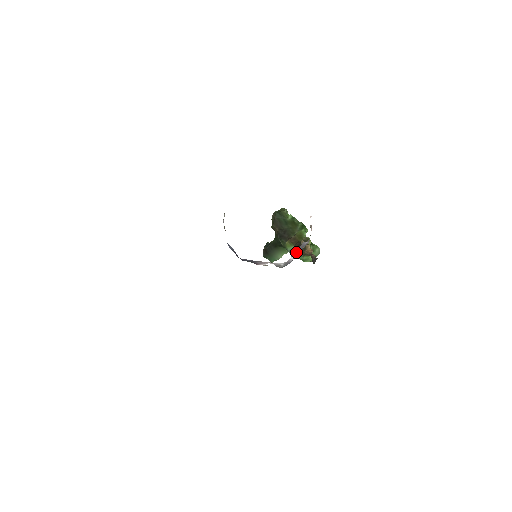
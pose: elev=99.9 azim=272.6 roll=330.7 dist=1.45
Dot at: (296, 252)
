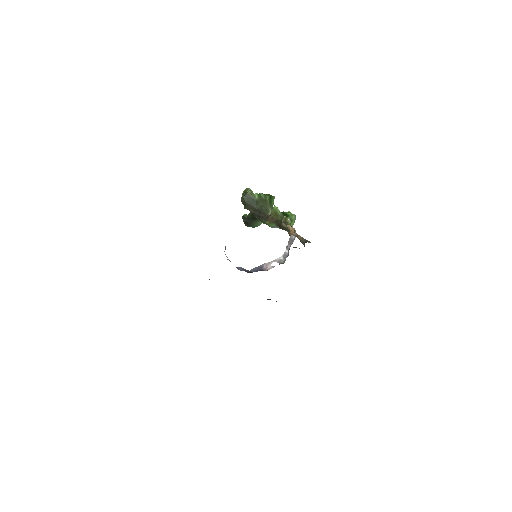
Dot at: (288, 246)
